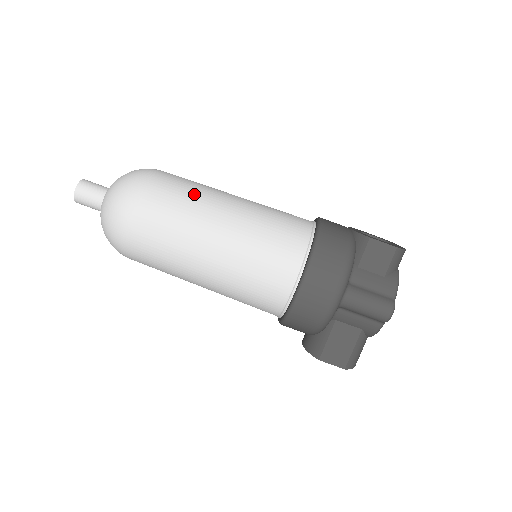
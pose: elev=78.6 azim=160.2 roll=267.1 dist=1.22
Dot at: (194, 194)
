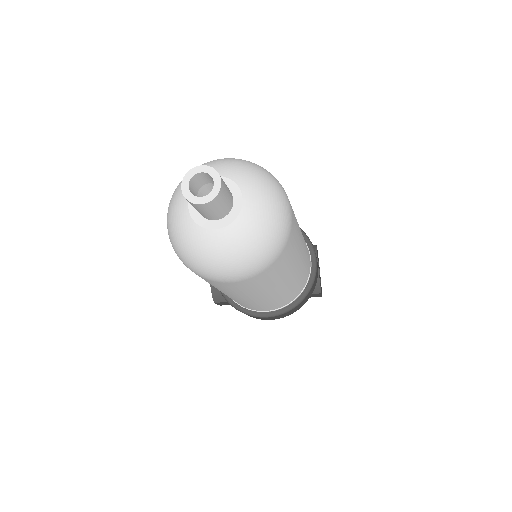
Dot at: (291, 264)
